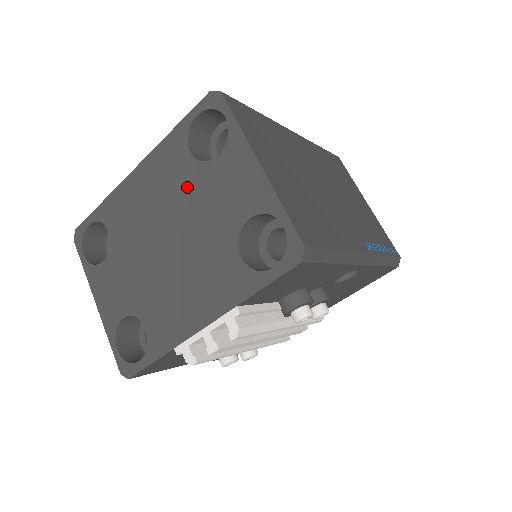
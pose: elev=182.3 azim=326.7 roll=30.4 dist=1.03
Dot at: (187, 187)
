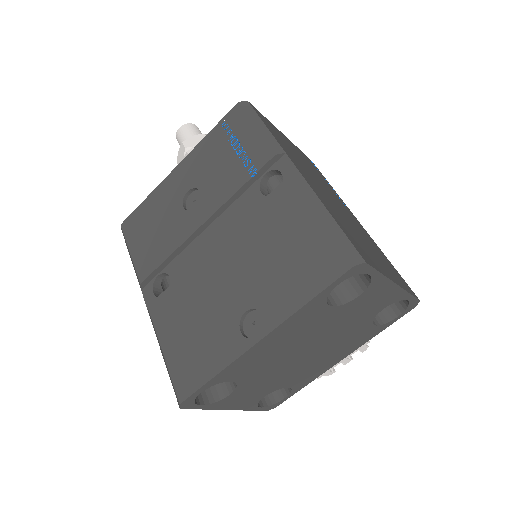
Dot at: (327, 322)
